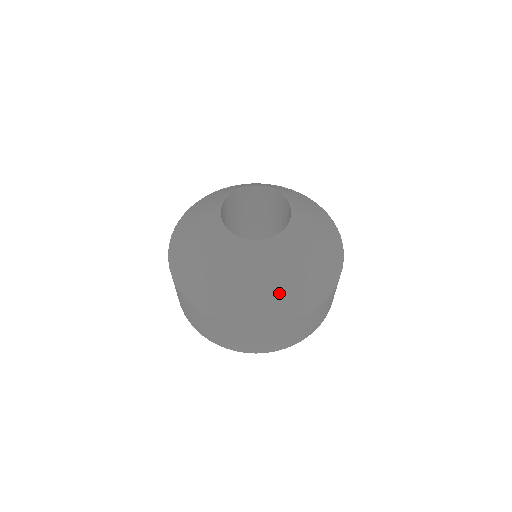
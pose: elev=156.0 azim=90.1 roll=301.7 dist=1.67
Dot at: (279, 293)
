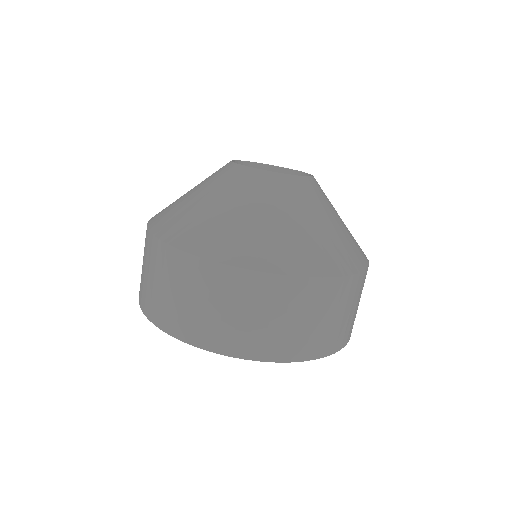
Dot at: (317, 238)
